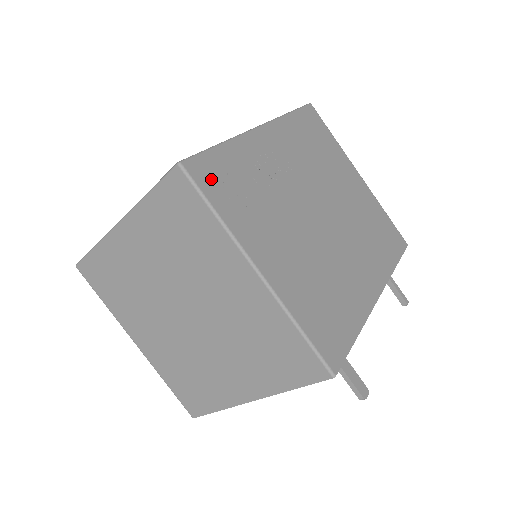
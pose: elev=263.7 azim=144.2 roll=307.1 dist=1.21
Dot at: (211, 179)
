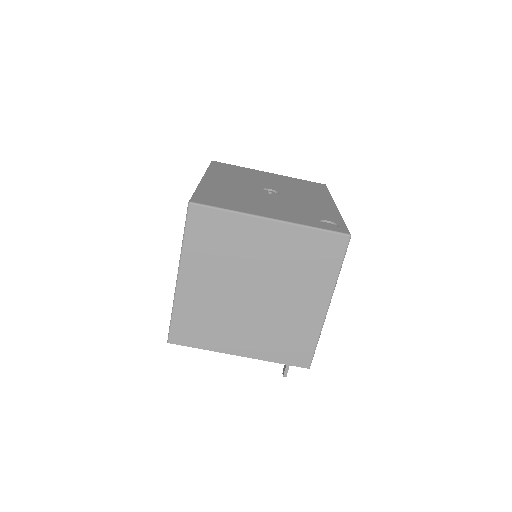
Dot at: occluded
